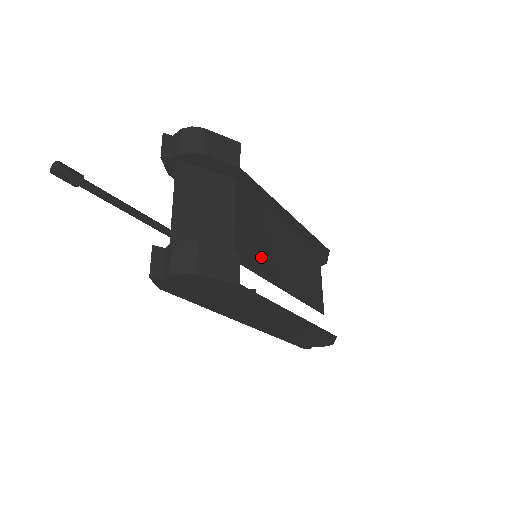
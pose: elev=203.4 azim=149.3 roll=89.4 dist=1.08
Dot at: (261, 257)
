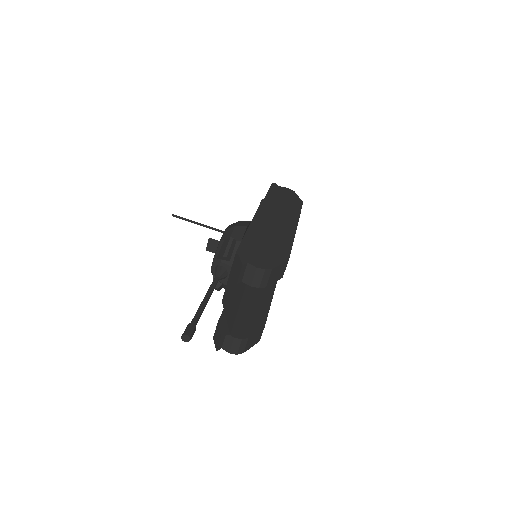
Dot at: occluded
